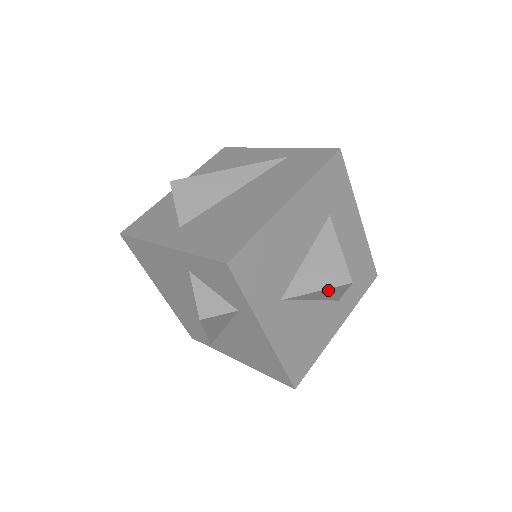
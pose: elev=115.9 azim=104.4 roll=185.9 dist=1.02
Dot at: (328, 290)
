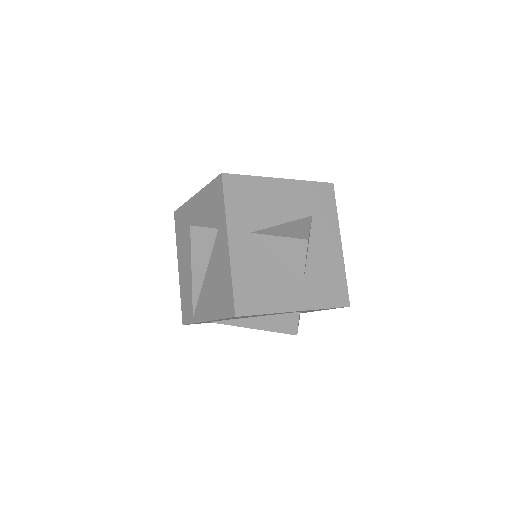
Dot at: (289, 242)
